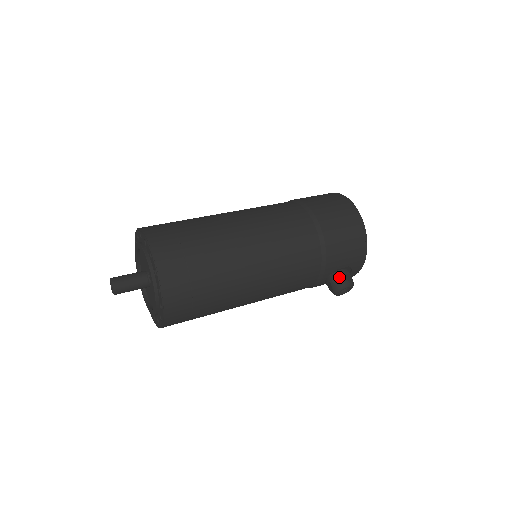
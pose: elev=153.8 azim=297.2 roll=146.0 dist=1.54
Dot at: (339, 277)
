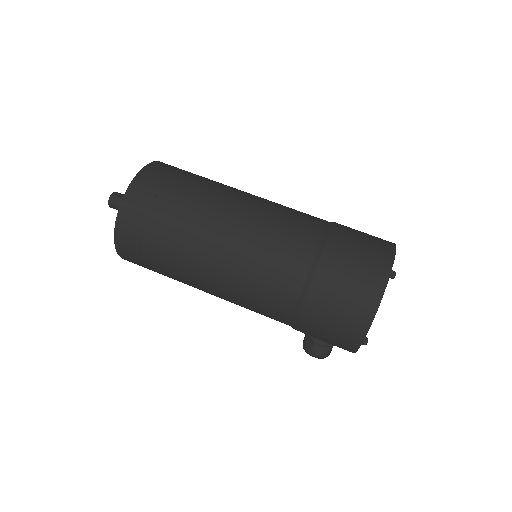
Dot at: (311, 342)
